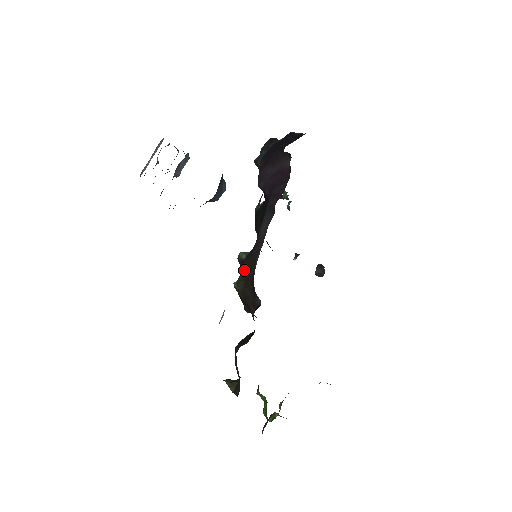
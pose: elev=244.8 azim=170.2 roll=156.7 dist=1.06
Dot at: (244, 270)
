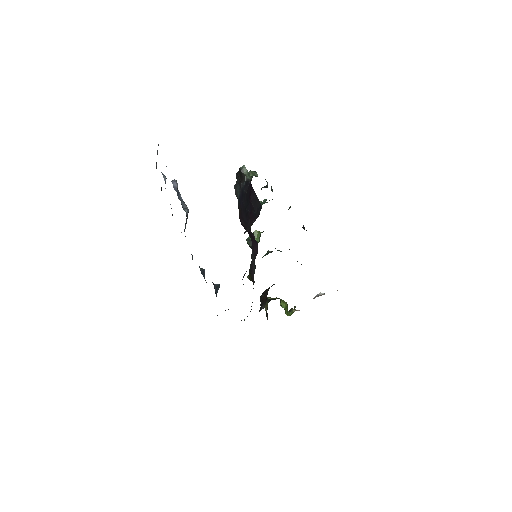
Dot at: (250, 276)
